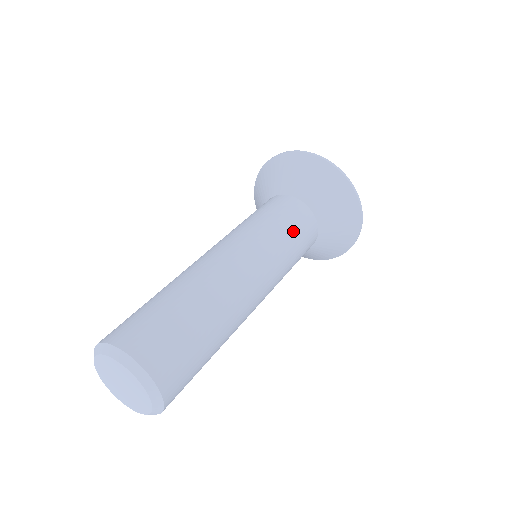
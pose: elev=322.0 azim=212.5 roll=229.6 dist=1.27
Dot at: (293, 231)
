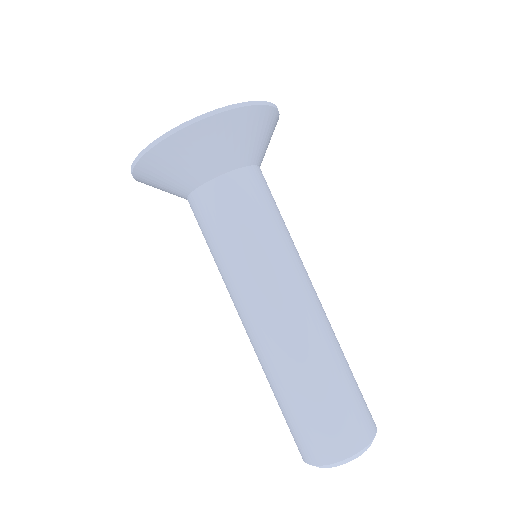
Dot at: (248, 220)
